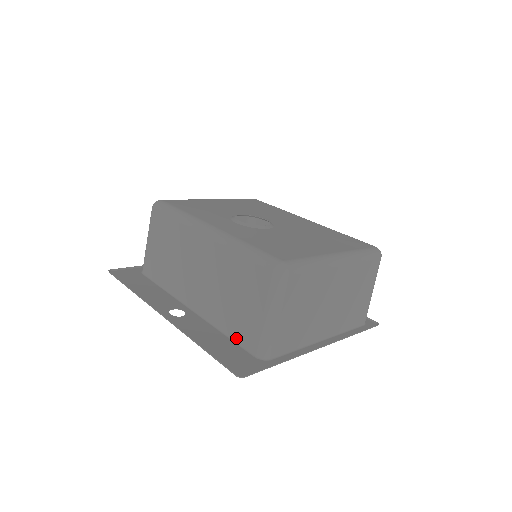
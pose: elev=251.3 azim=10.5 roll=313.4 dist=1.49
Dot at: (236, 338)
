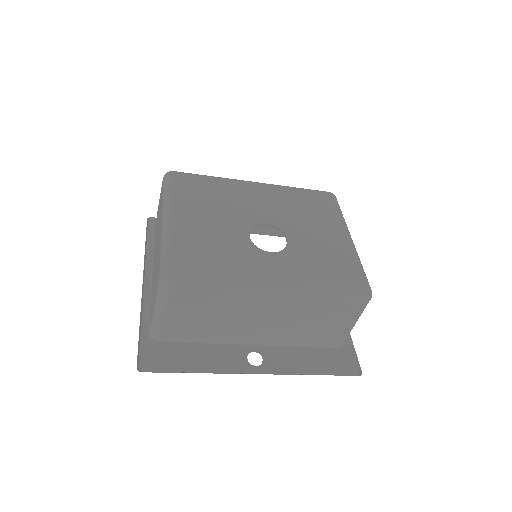
Dot at: (316, 344)
